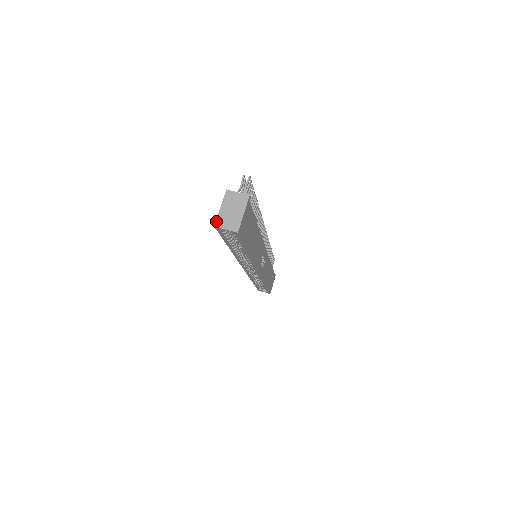
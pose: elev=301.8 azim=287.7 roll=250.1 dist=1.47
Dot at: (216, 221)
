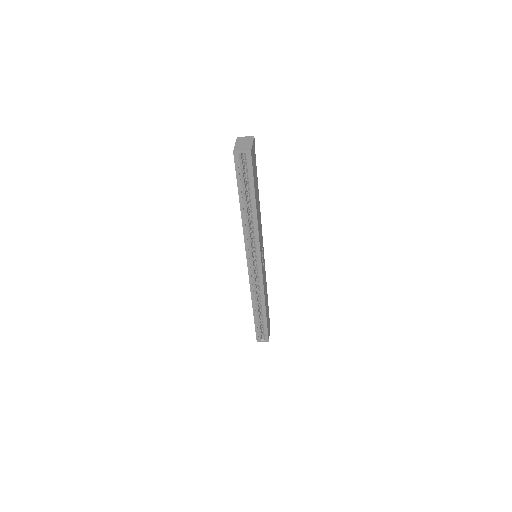
Dot at: (234, 149)
